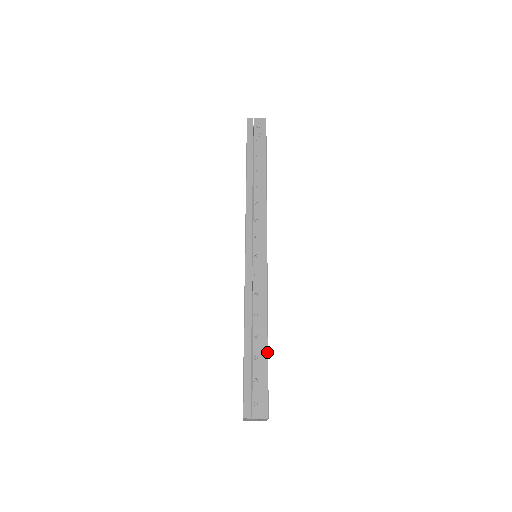
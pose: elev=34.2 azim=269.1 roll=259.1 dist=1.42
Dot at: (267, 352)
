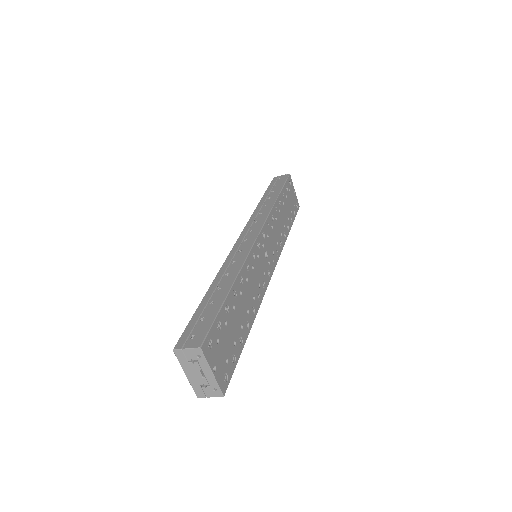
Dot at: (225, 298)
